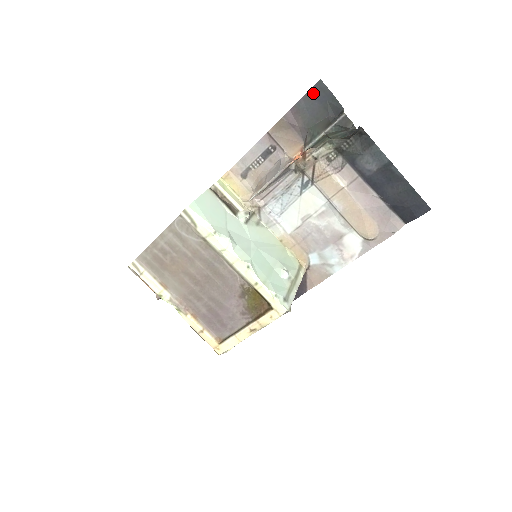
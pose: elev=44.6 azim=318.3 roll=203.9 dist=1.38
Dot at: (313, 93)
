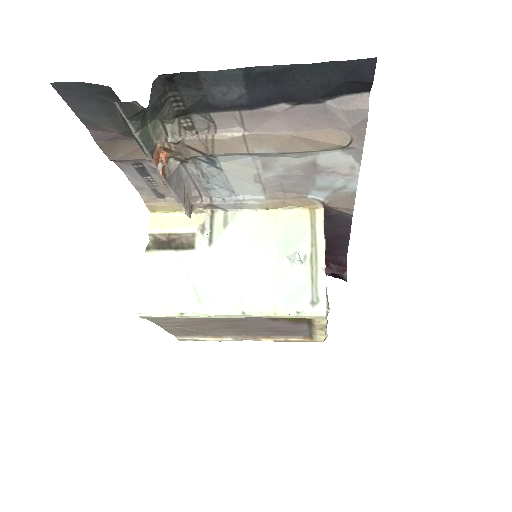
Dot at: (71, 100)
